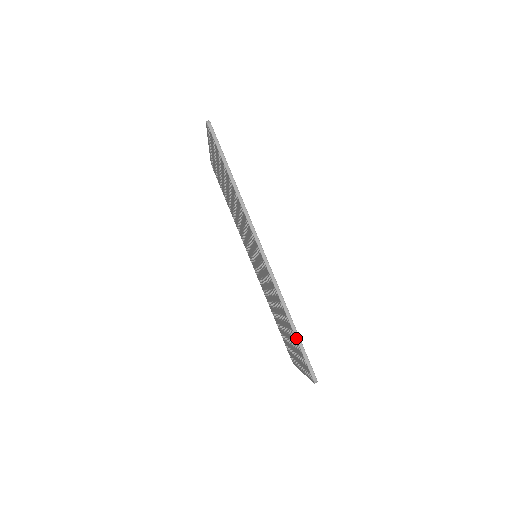
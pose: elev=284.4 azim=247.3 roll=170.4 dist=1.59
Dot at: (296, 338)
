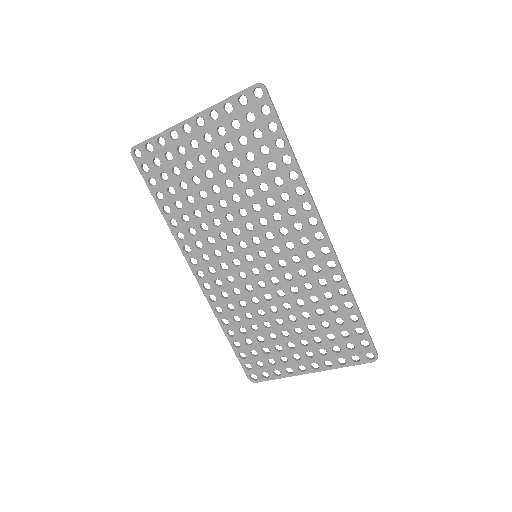
Dot at: (363, 320)
